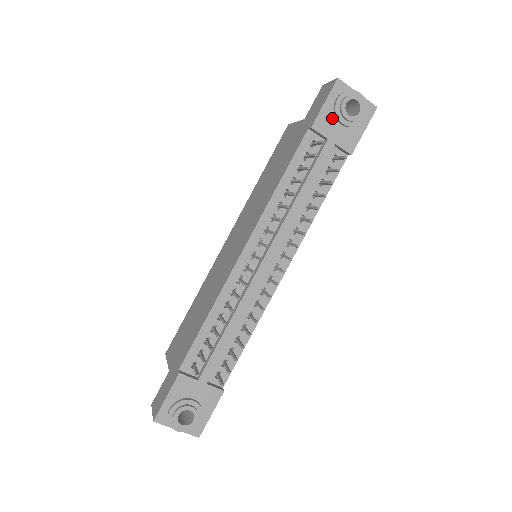
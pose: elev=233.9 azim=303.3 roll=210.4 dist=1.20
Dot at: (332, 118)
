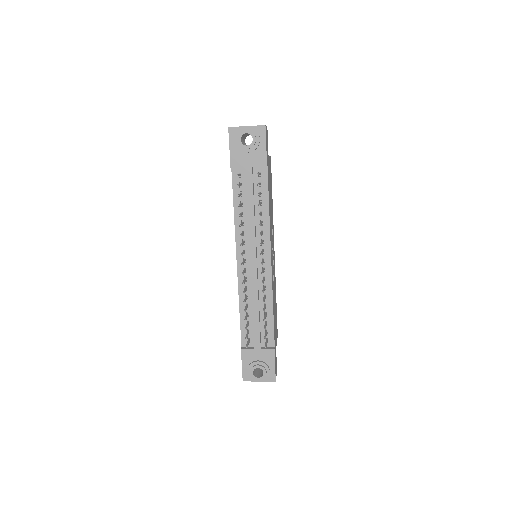
Dot at: (240, 153)
